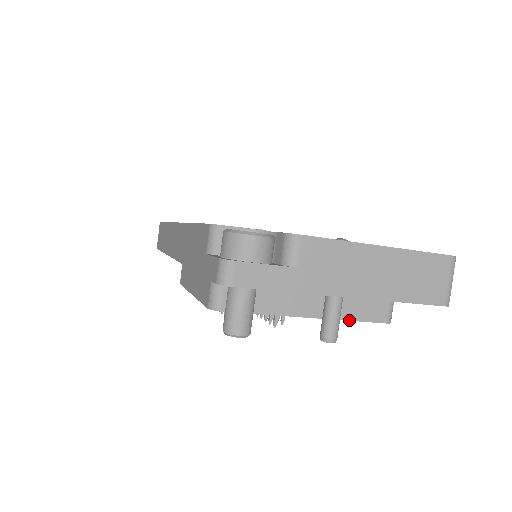
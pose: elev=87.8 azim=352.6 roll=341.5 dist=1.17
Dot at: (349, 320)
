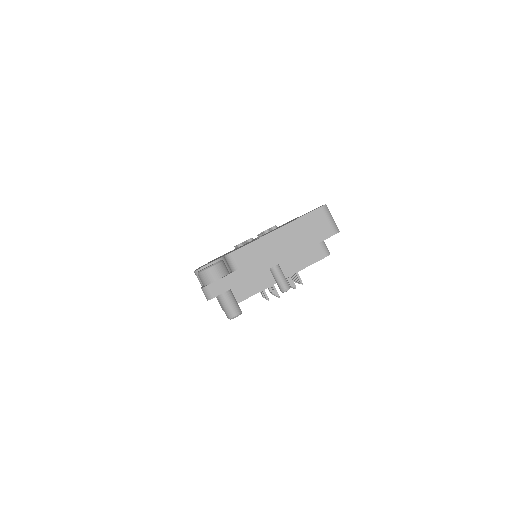
Dot at: (302, 269)
